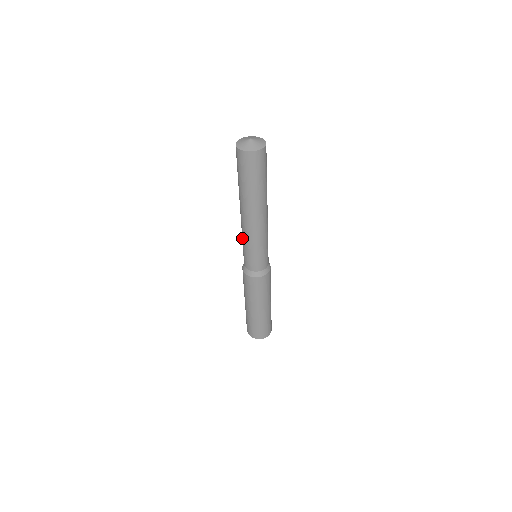
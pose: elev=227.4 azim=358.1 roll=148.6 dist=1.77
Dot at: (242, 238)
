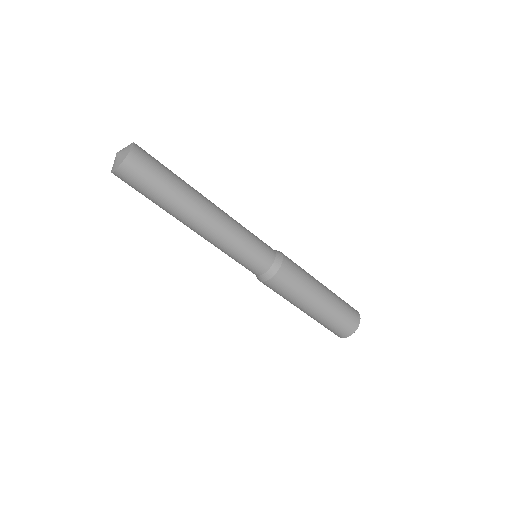
Dot at: occluded
